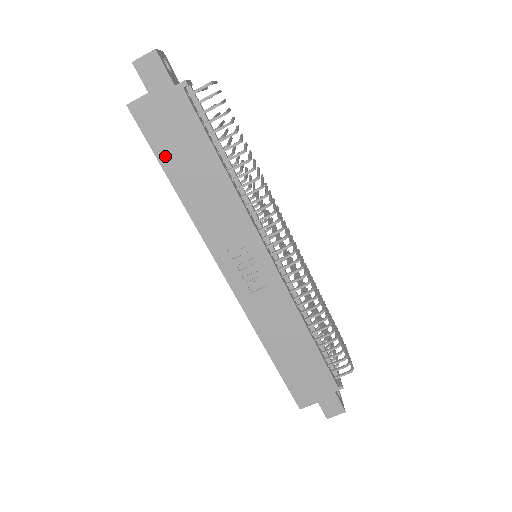
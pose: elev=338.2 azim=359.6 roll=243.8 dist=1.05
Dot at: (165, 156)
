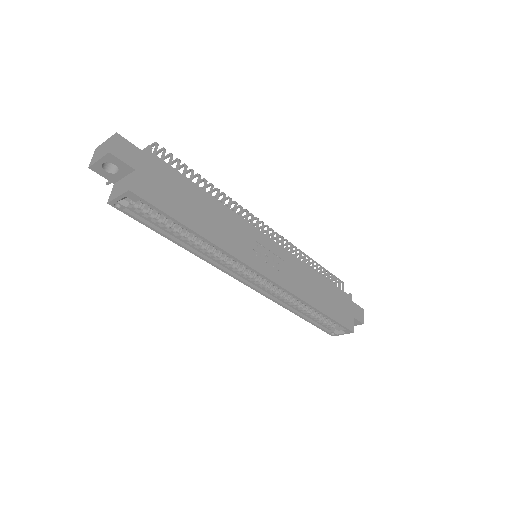
Dot at: (178, 213)
